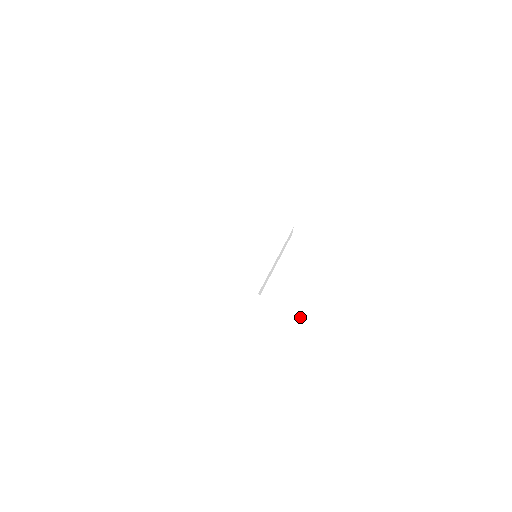
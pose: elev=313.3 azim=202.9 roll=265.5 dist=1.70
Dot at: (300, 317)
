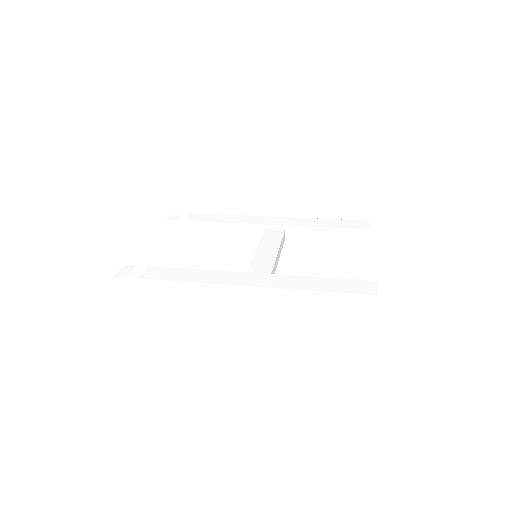
Dot at: (322, 281)
